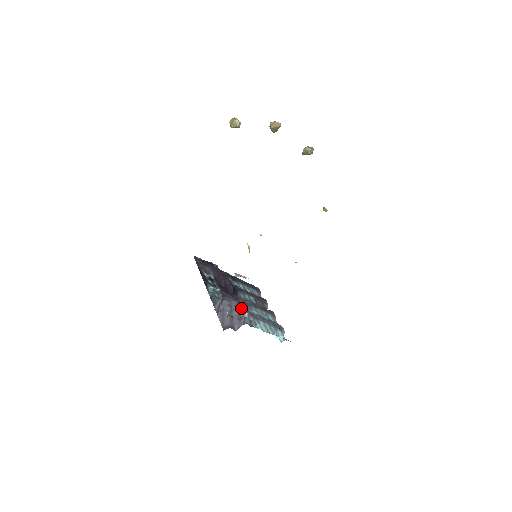
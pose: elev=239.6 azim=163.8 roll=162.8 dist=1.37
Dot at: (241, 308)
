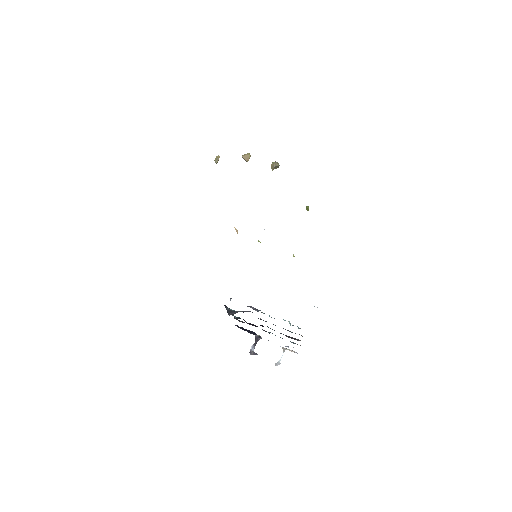
Dot at: occluded
